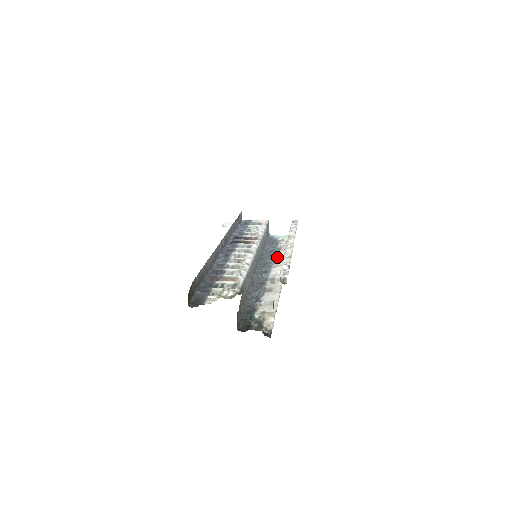
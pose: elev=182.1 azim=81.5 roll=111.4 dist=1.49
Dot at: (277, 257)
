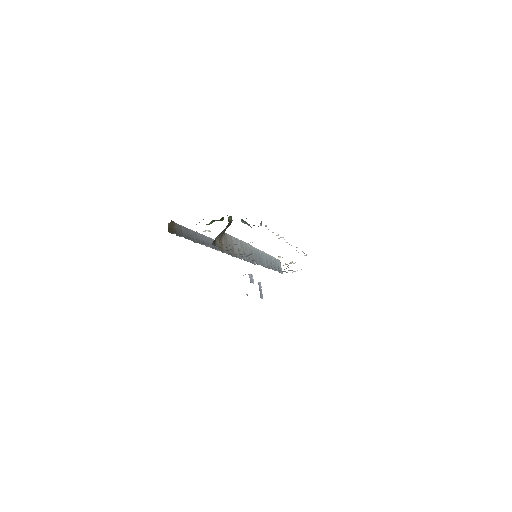
Dot at: occluded
